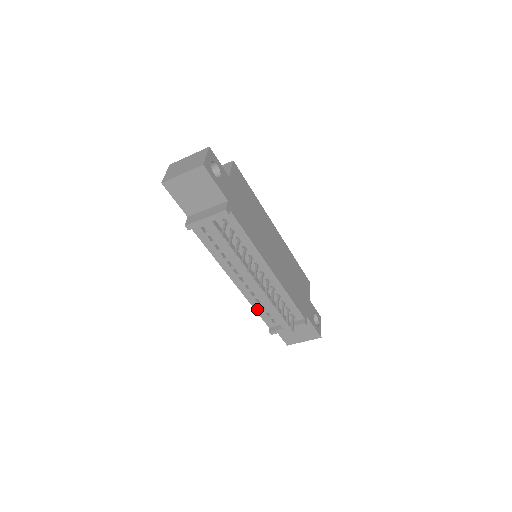
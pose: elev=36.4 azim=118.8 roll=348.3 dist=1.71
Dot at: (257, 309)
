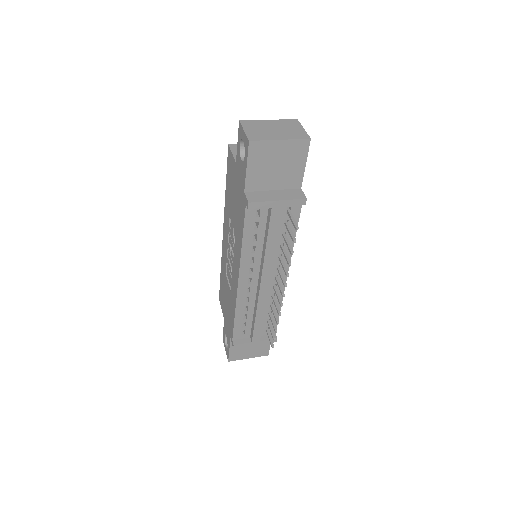
Dot at: (237, 317)
